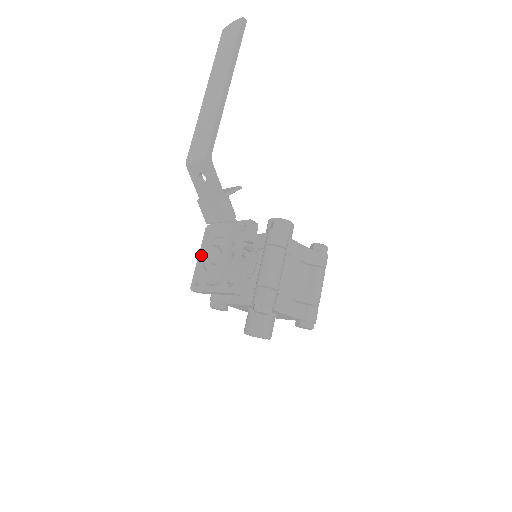
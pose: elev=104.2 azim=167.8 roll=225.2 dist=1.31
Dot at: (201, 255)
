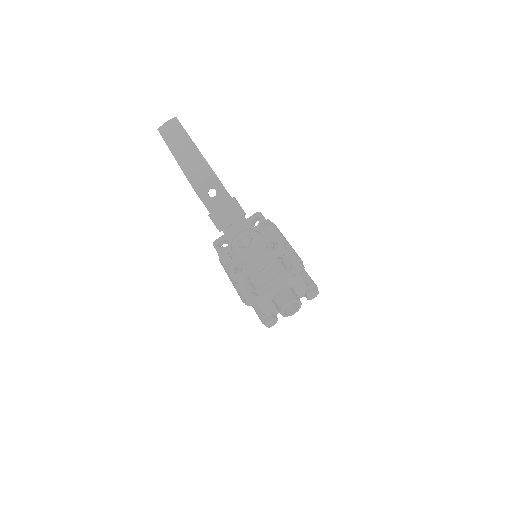
Dot at: (225, 258)
